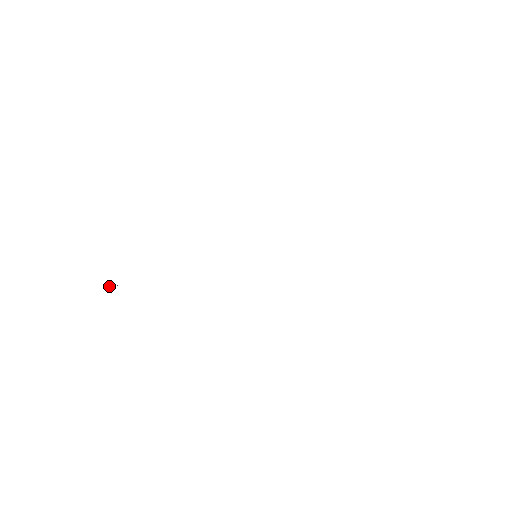
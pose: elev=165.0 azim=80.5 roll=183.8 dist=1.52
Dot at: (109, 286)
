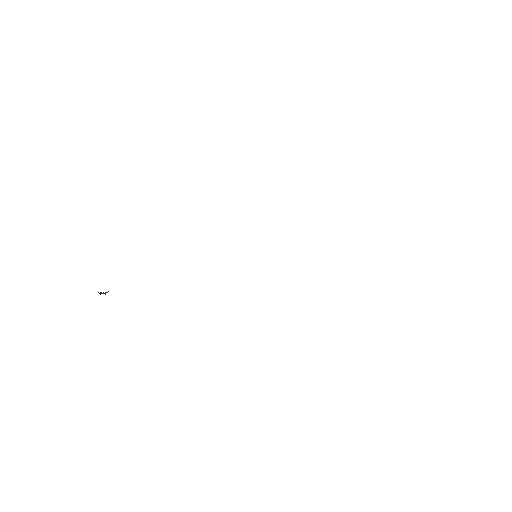
Dot at: occluded
